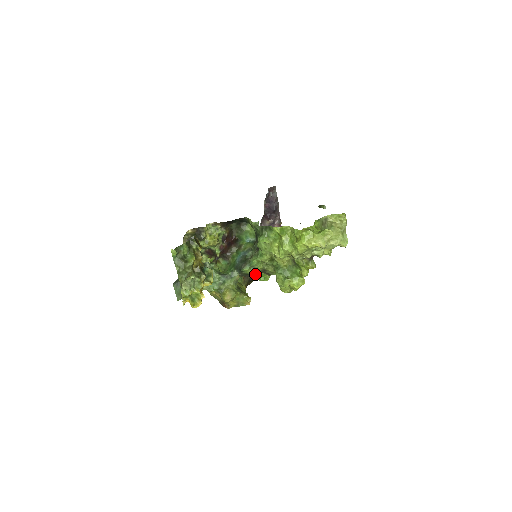
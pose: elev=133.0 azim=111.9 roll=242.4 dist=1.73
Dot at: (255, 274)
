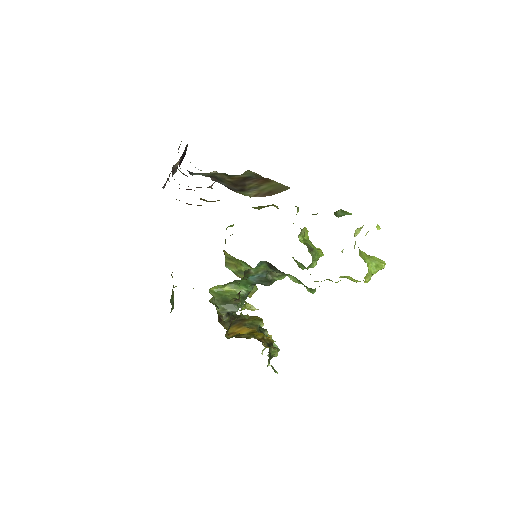
Dot at: occluded
